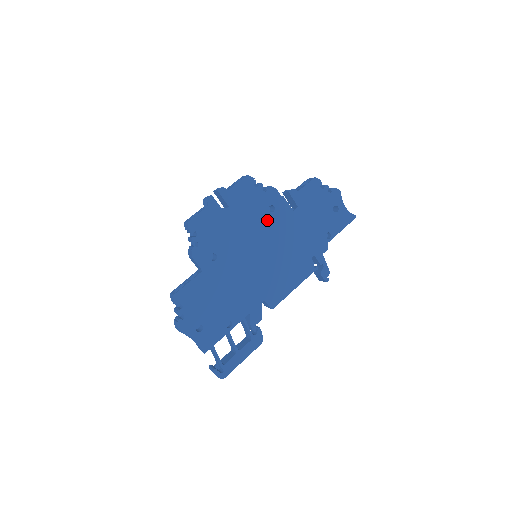
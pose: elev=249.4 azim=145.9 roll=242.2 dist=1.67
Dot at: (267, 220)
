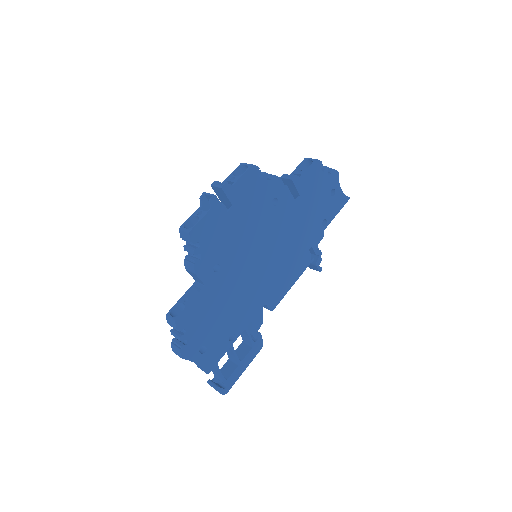
Dot at: (270, 215)
